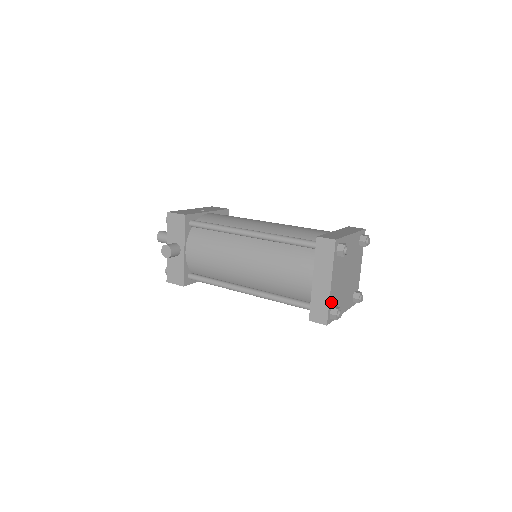
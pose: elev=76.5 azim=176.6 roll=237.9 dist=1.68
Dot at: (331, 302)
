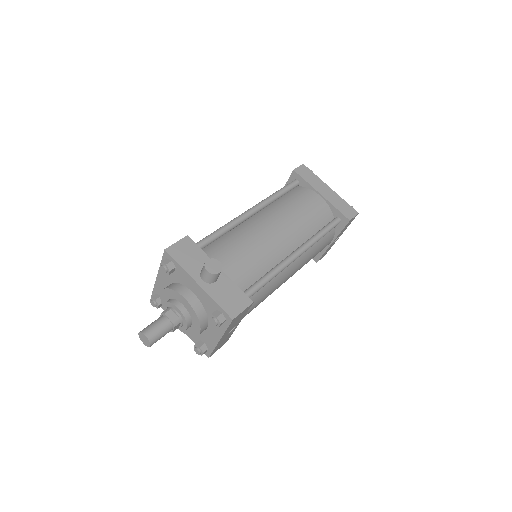
Dot at: occluded
